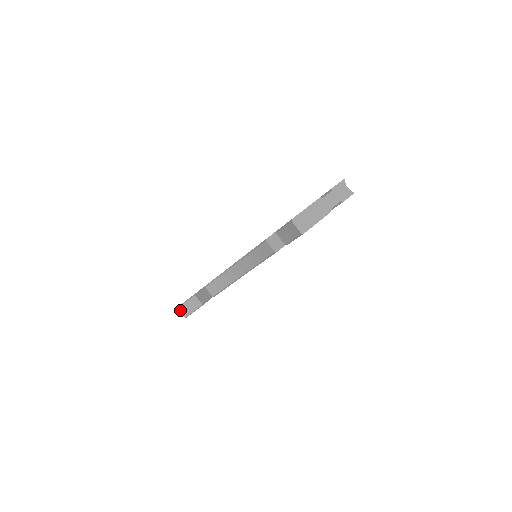
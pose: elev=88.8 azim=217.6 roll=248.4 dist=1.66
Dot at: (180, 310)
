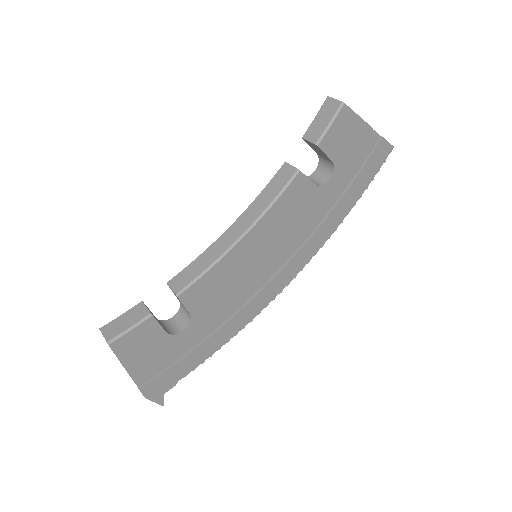
Dot at: (103, 330)
